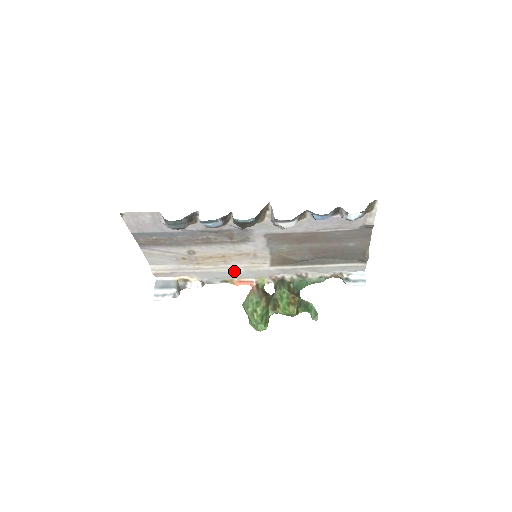
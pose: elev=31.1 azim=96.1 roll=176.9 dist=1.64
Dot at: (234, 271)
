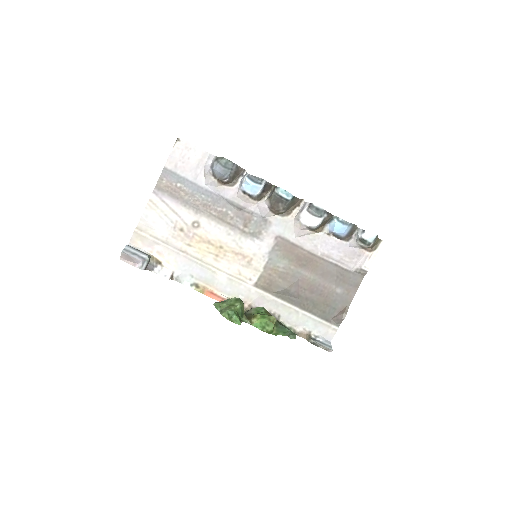
Dot at: (216, 274)
